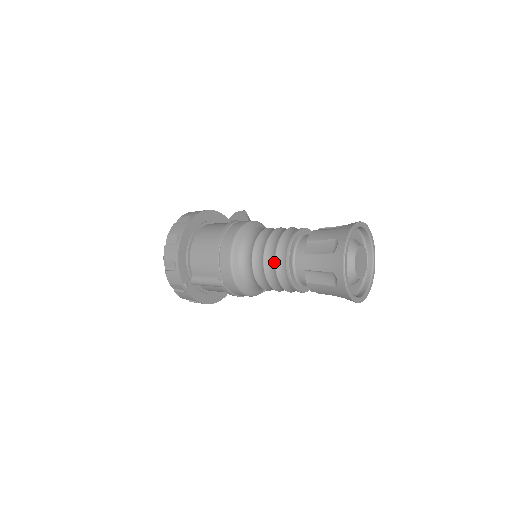
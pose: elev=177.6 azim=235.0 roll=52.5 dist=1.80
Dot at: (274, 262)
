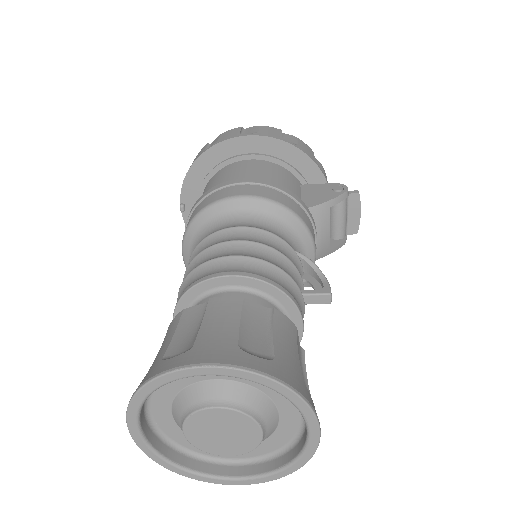
Dot at: (185, 278)
